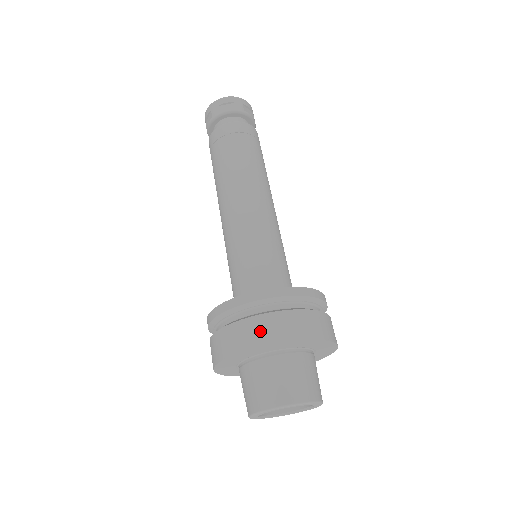
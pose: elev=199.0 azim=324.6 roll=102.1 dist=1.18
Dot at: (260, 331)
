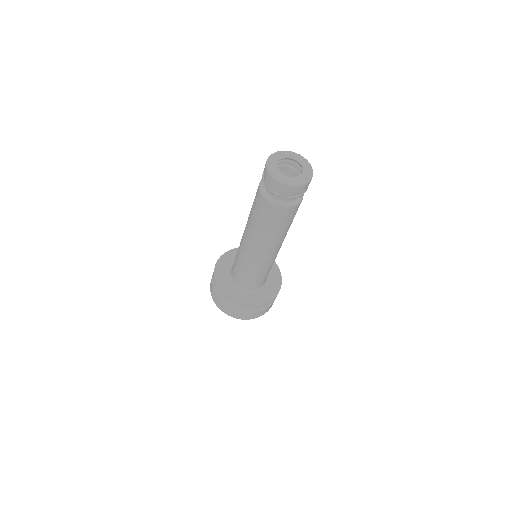
Dot at: (223, 308)
